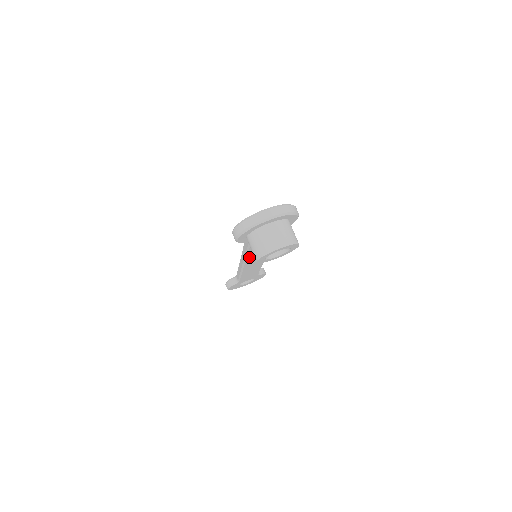
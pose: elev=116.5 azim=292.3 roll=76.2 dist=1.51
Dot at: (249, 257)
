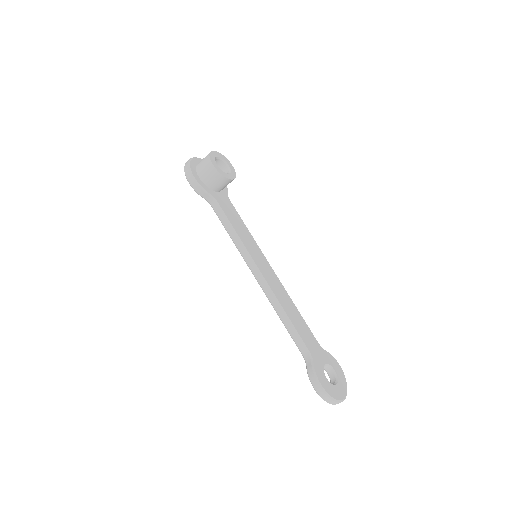
Dot at: (245, 245)
